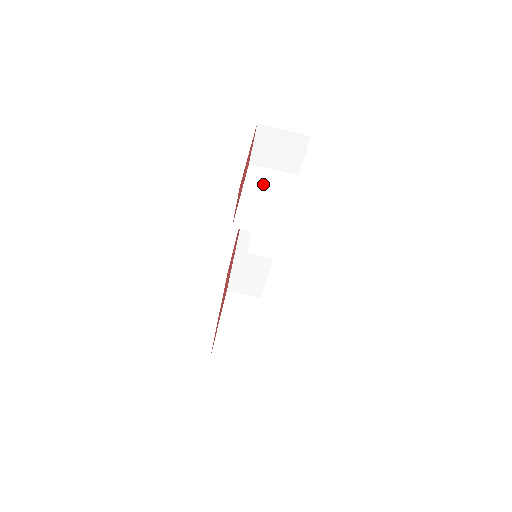
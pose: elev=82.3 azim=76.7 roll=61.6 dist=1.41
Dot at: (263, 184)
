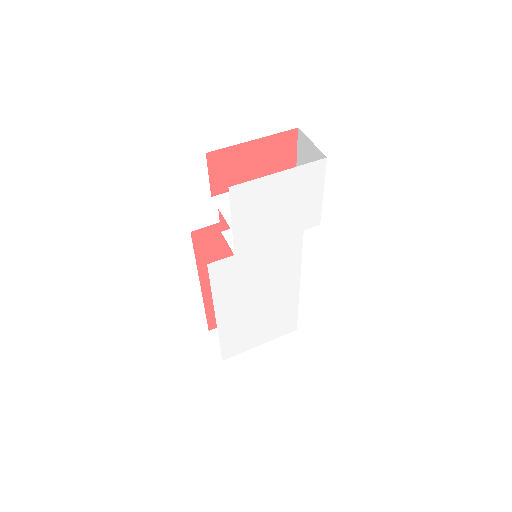
Dot at: occluded
